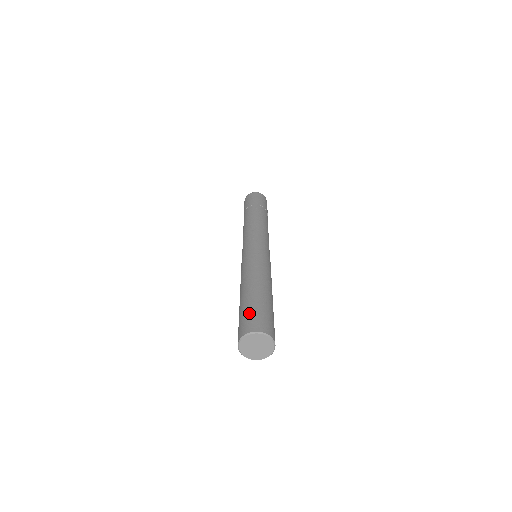
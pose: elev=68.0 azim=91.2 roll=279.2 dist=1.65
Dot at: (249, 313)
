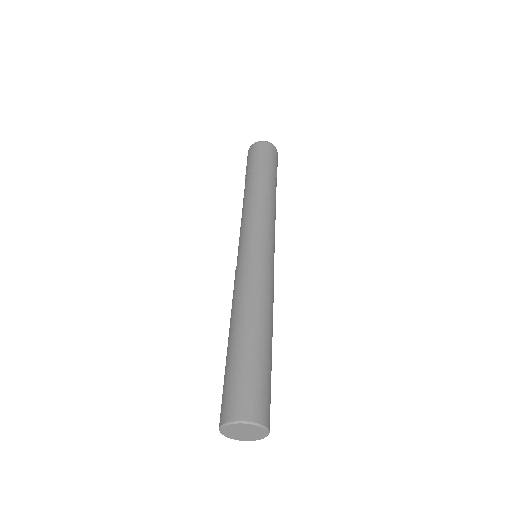
Dot at: (233, 382)
